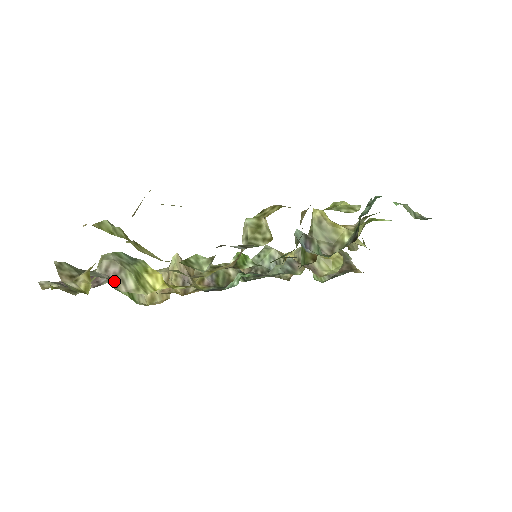
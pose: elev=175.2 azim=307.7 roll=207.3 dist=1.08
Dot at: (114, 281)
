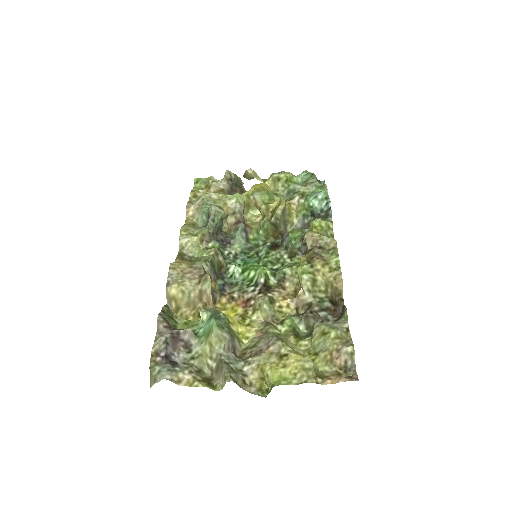
Dot at: (234, 352)
